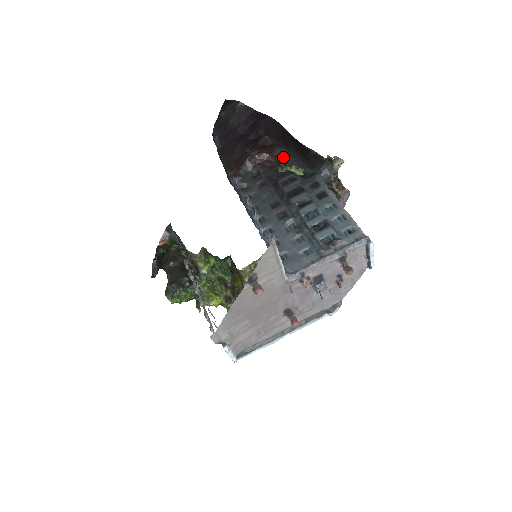
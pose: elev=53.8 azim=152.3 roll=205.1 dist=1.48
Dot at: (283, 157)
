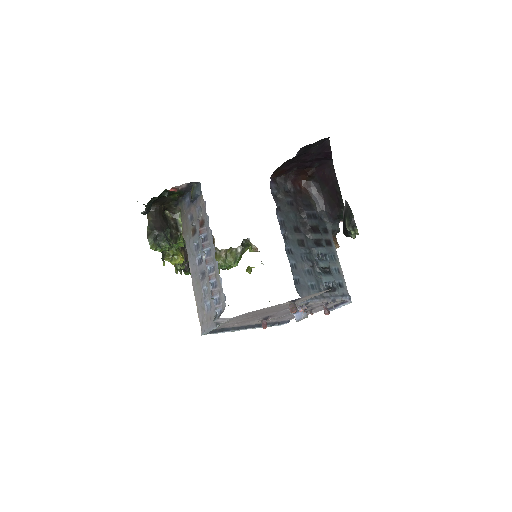
Dot at: (311, 190)
